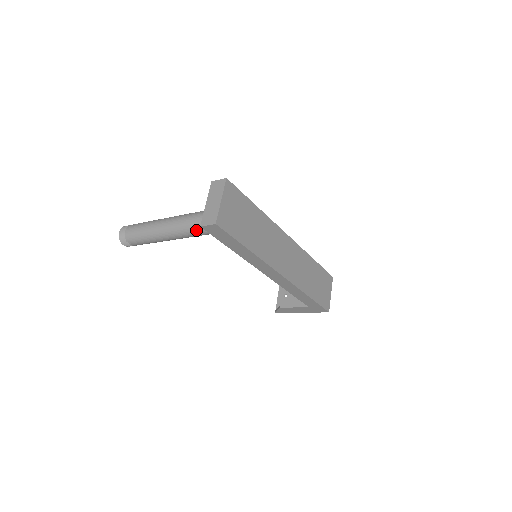
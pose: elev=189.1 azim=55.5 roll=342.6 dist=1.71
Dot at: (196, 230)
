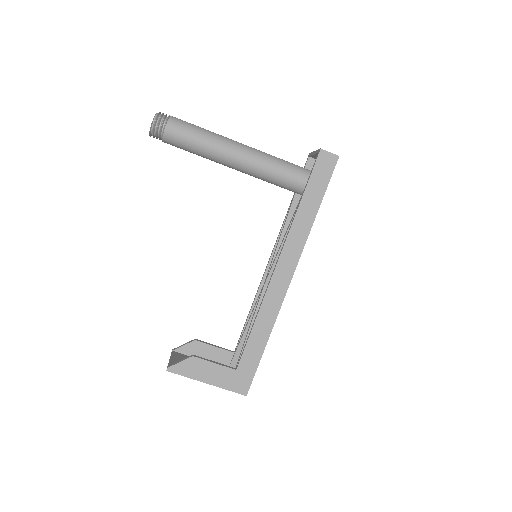
Dot at: (277, 164)
